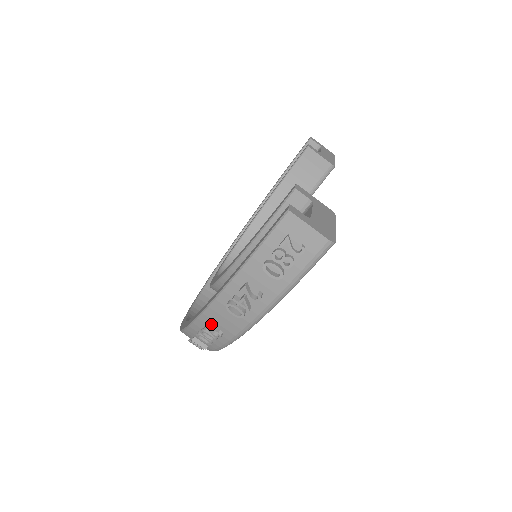
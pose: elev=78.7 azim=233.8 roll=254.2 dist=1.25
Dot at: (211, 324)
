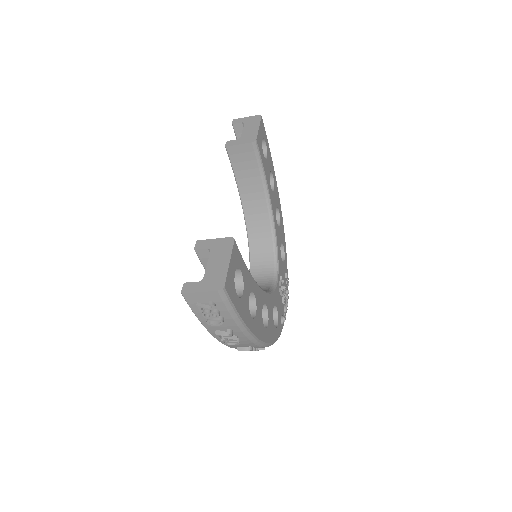
Dot at: (240, 347)
